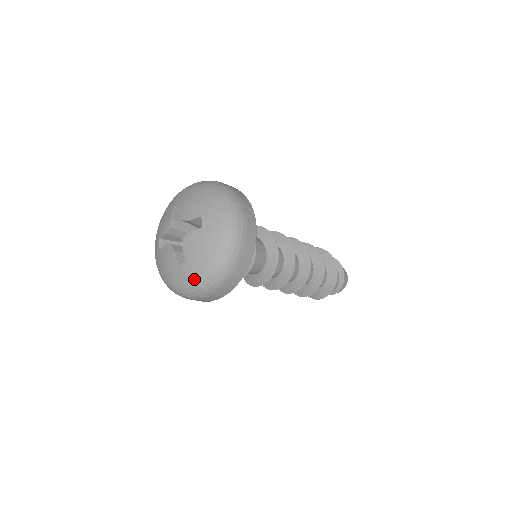
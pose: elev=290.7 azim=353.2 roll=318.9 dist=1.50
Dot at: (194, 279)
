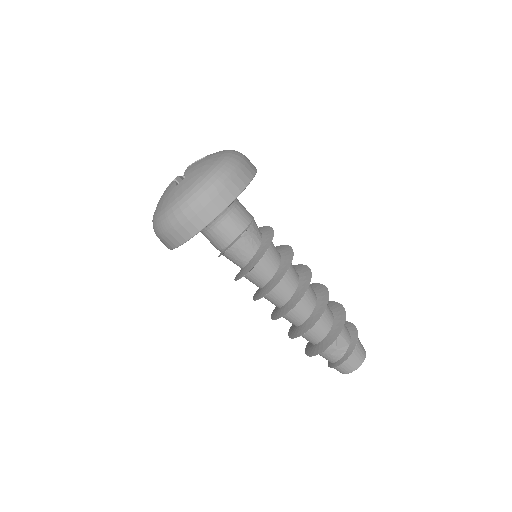
Dot at: occluded
